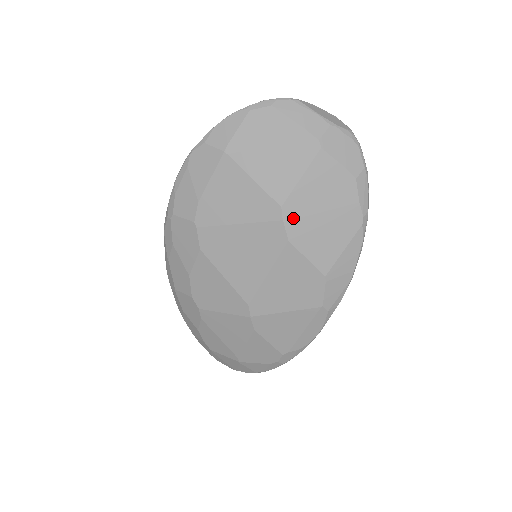
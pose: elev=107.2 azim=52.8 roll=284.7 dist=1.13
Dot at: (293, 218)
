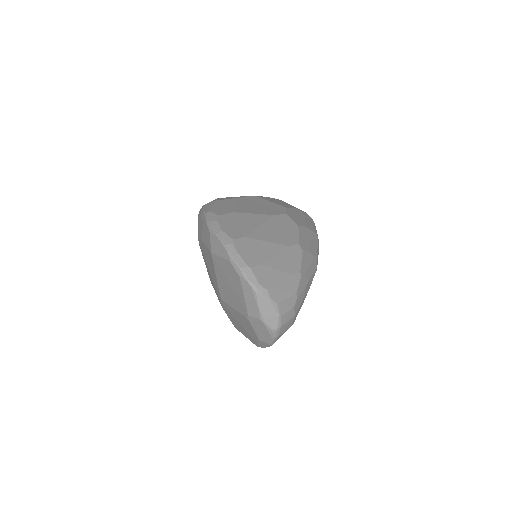
Dot at: (225, 307)
